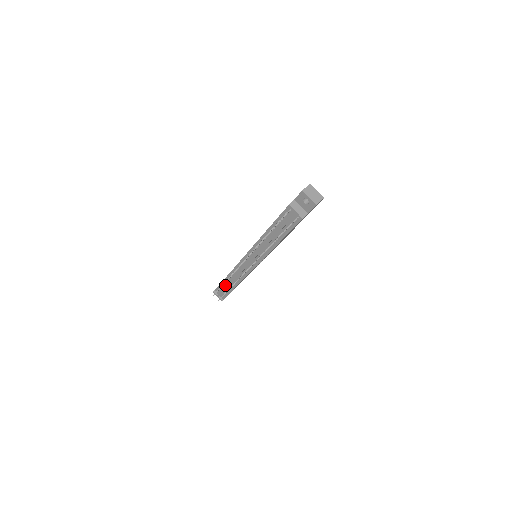
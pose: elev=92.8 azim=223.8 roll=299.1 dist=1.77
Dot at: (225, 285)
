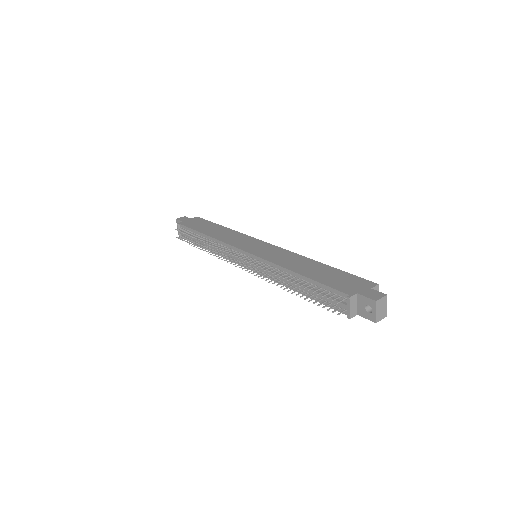
Dot at: occluded
